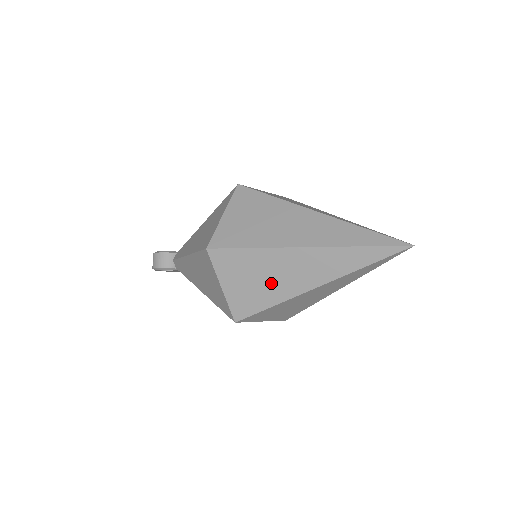
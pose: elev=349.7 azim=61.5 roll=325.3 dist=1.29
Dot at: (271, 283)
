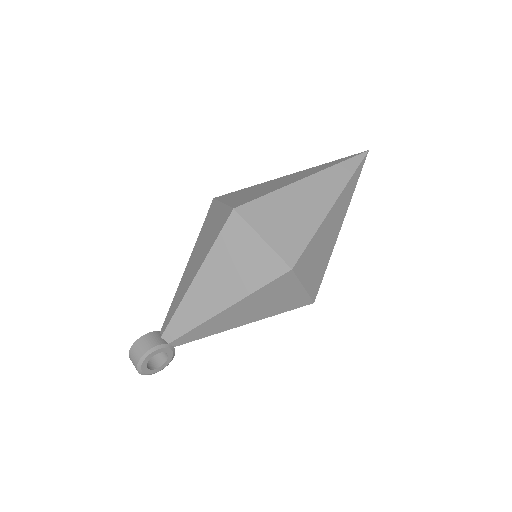
Dot at: (301, 216)
